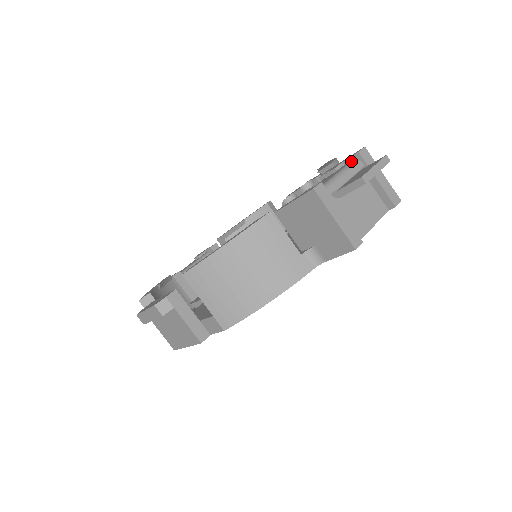
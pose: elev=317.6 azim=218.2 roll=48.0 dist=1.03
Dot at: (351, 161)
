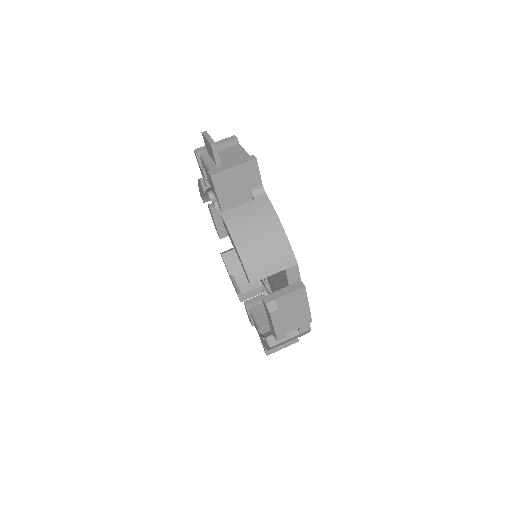
Dot at: (201, 159)
